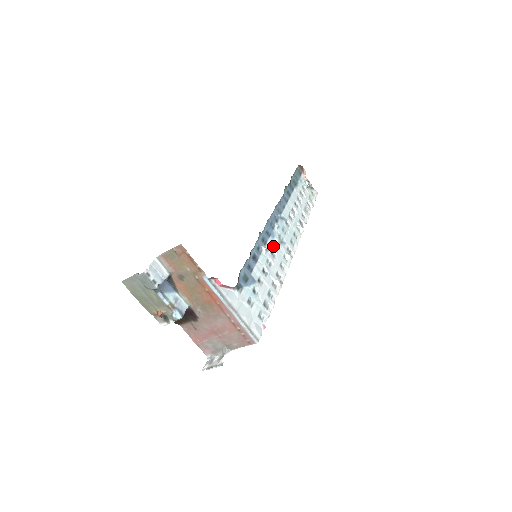
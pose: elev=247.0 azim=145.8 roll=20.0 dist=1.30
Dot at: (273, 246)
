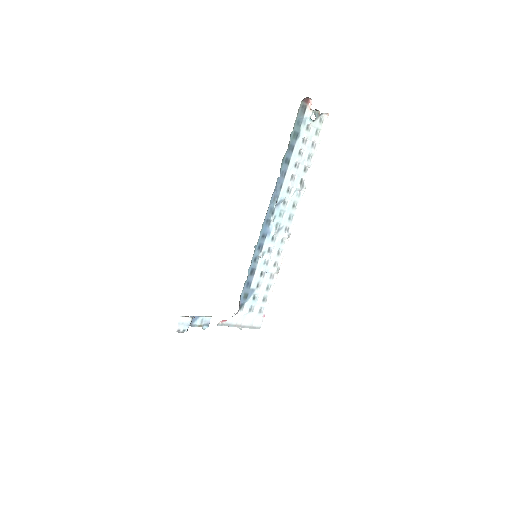
Dot at: (270, 243)
